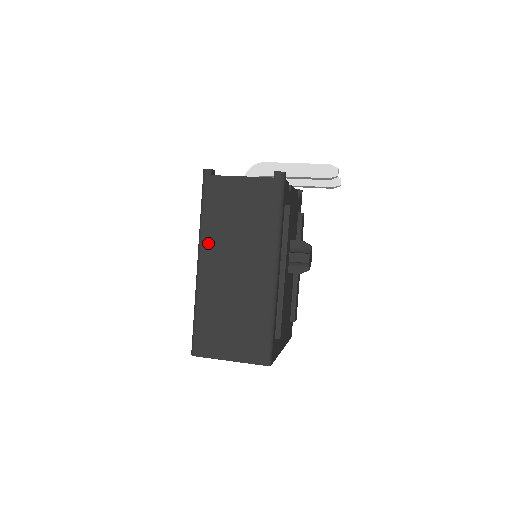
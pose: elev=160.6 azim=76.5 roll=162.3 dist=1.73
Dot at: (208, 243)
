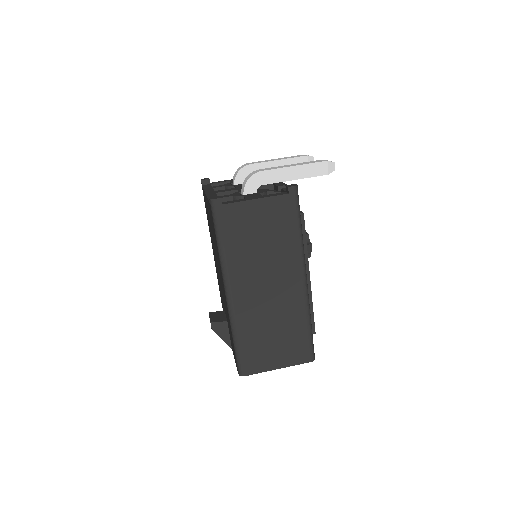
Dot at: (234, 273)
